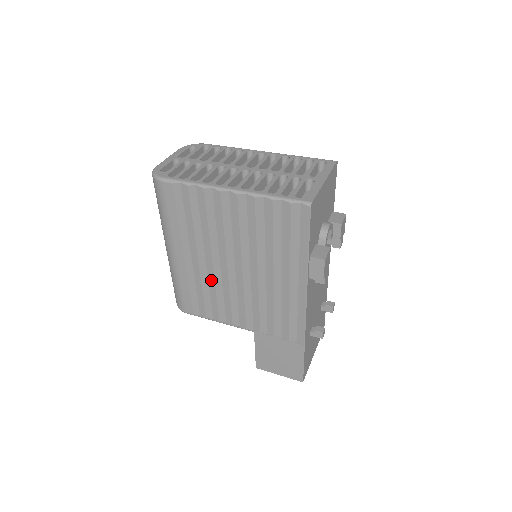
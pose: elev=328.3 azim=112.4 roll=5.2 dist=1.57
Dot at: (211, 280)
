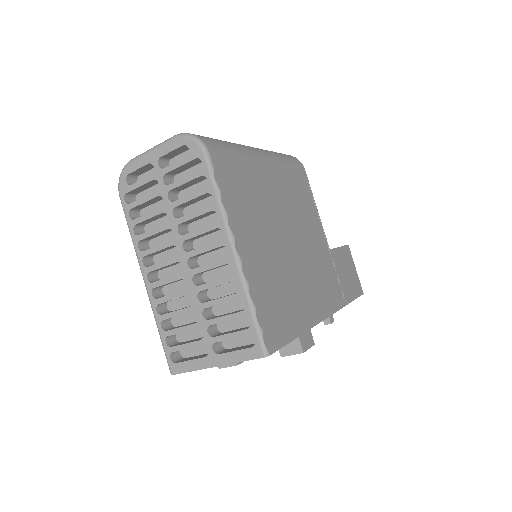
Dot at: occluded
